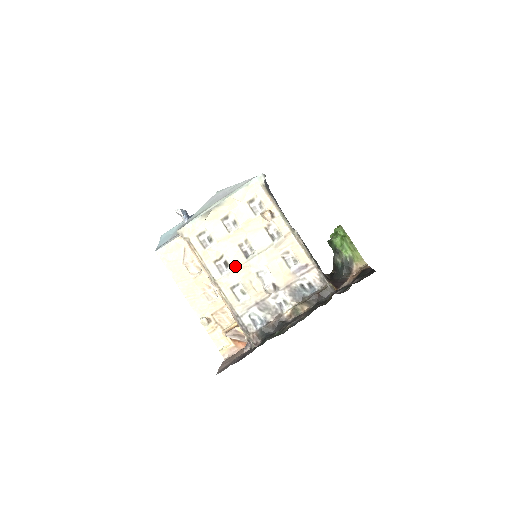
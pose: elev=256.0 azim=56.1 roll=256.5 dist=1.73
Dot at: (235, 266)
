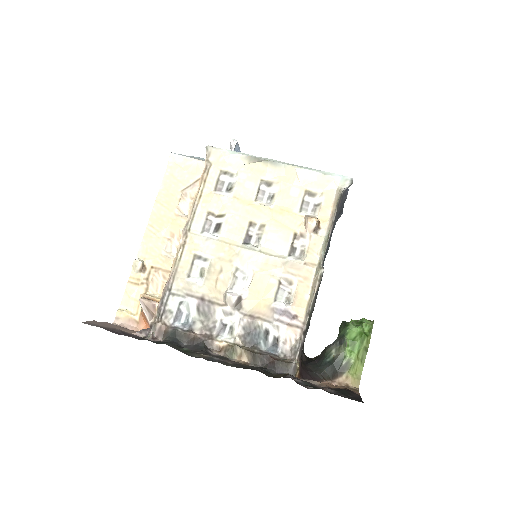
Dot at: (224, 238)
